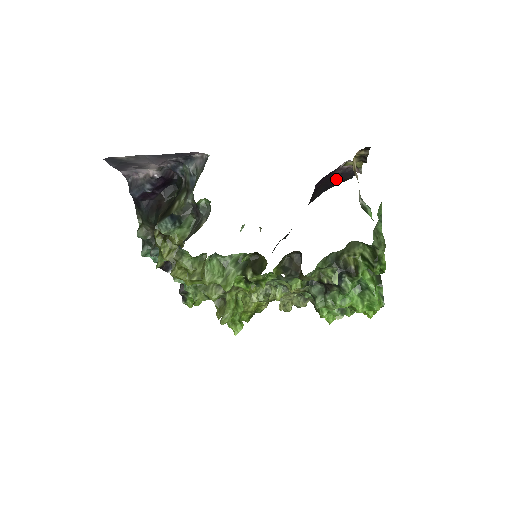
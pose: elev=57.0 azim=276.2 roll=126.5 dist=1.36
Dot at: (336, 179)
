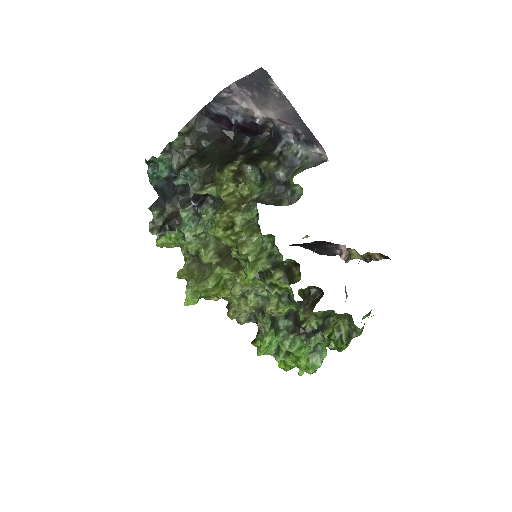
Dot at: (318, 247)
